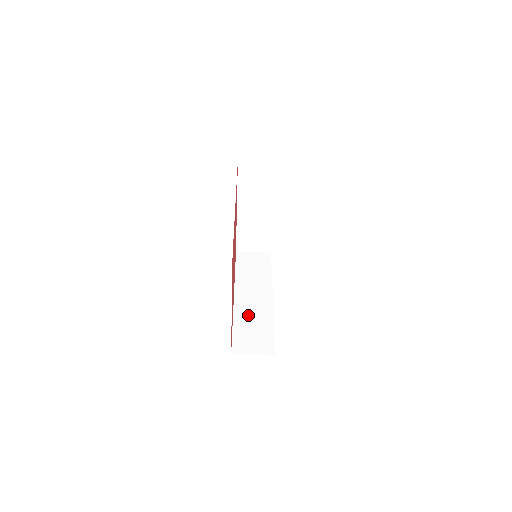
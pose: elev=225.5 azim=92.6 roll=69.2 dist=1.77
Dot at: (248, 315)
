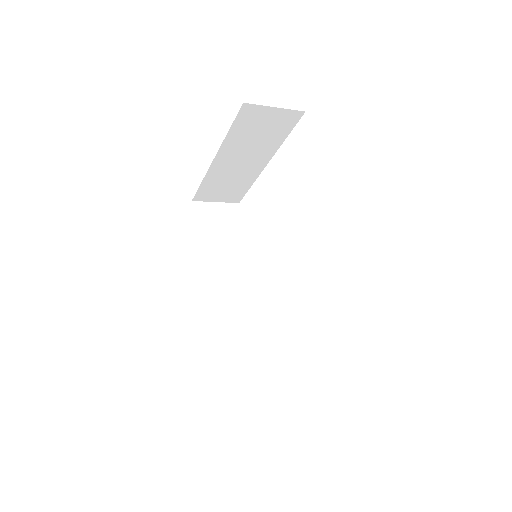
Dot at: (225, 315)
